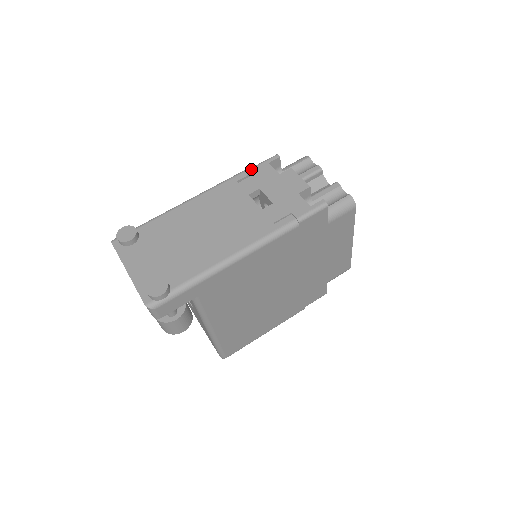
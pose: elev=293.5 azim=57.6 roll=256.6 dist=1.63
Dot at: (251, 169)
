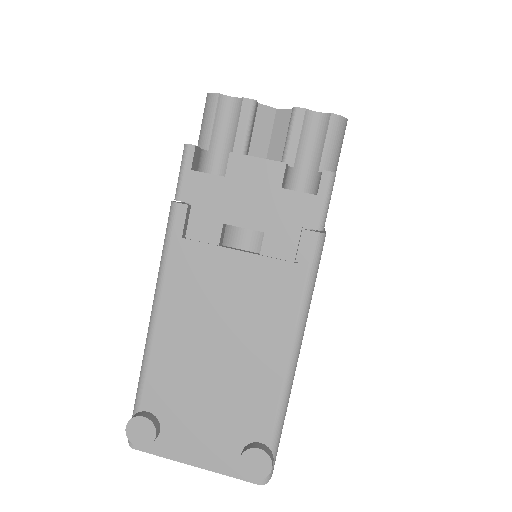
Dot at: occluded
